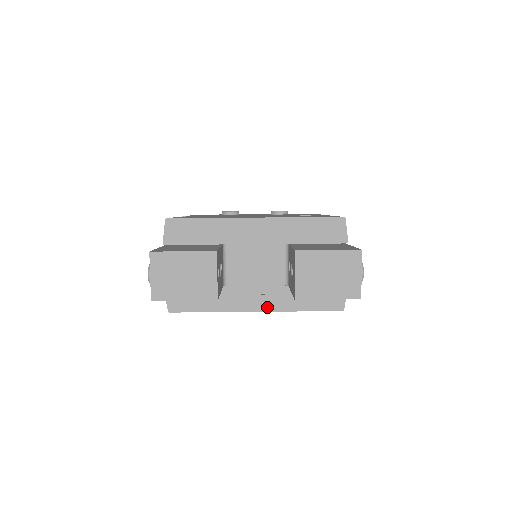
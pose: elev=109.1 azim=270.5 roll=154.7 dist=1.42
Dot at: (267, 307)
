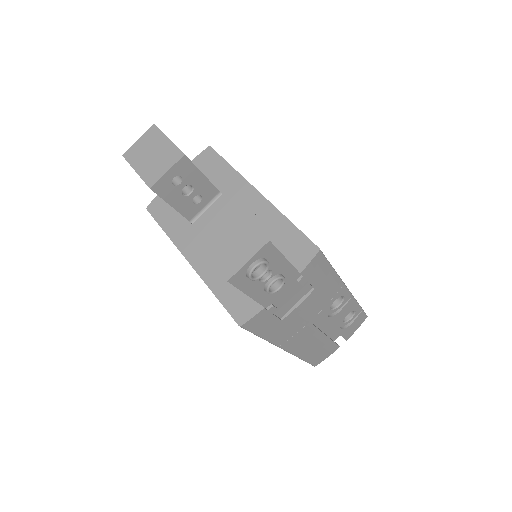
Dot at: (197, 265)
